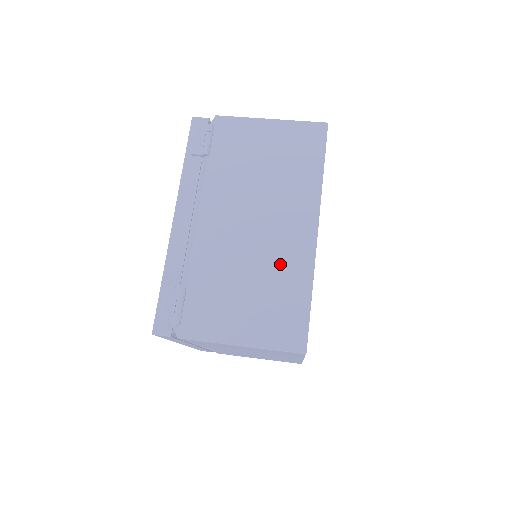
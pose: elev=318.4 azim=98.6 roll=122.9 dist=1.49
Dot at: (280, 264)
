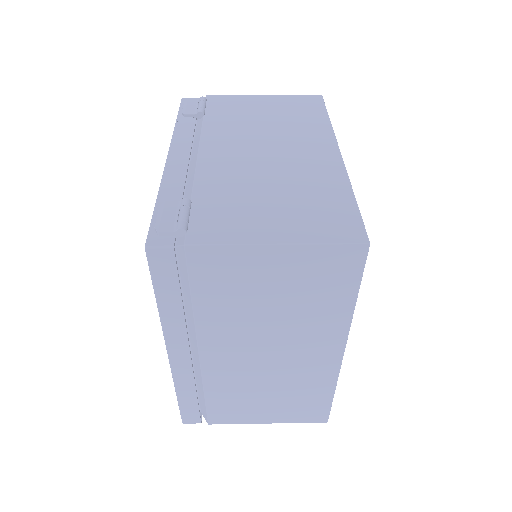
Dot at: (307, 176)
